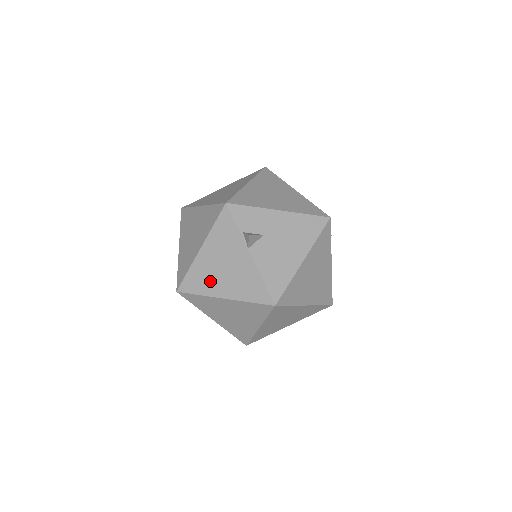
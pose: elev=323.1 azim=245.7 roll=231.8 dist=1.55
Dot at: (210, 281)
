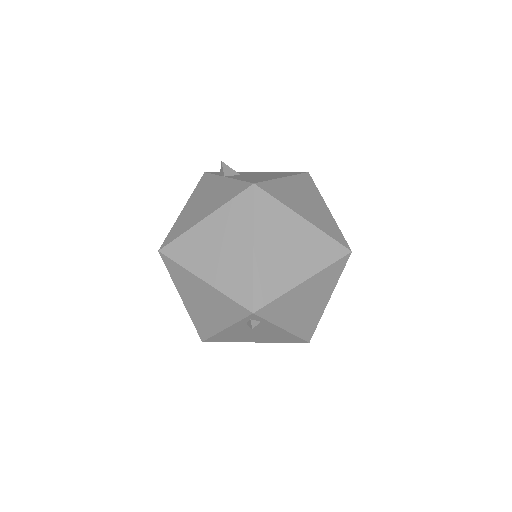
Dot at: (191, 219)
